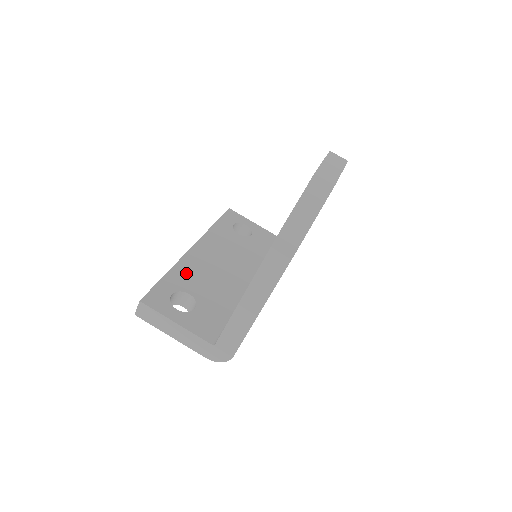
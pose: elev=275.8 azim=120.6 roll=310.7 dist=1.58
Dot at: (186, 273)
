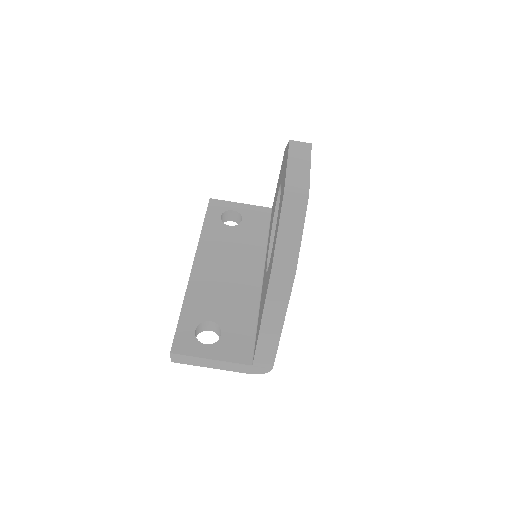
Dot at: (199, 299)
